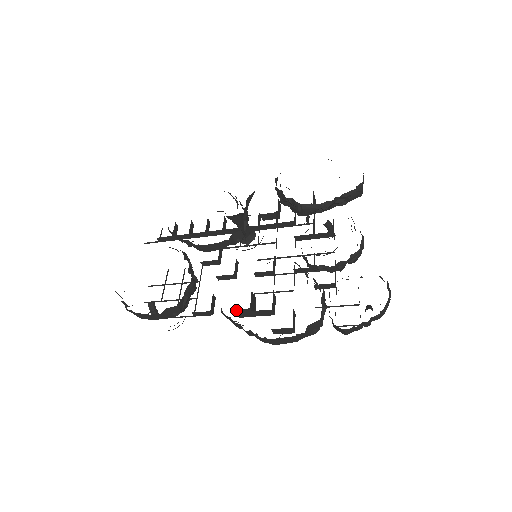
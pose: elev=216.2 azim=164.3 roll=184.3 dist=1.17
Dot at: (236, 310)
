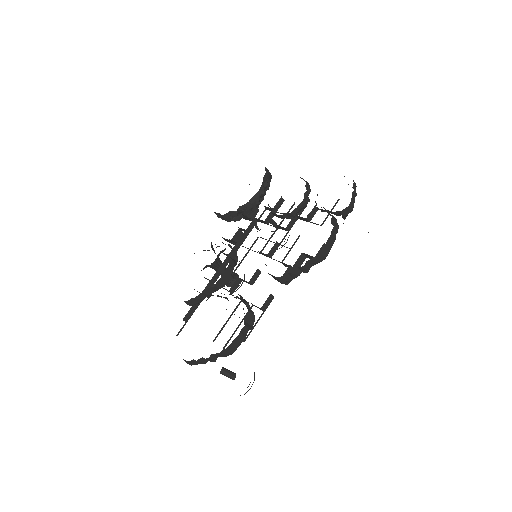
Dot at: occluded
